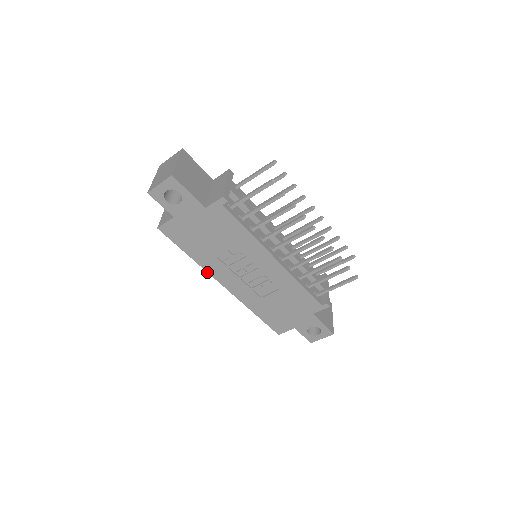
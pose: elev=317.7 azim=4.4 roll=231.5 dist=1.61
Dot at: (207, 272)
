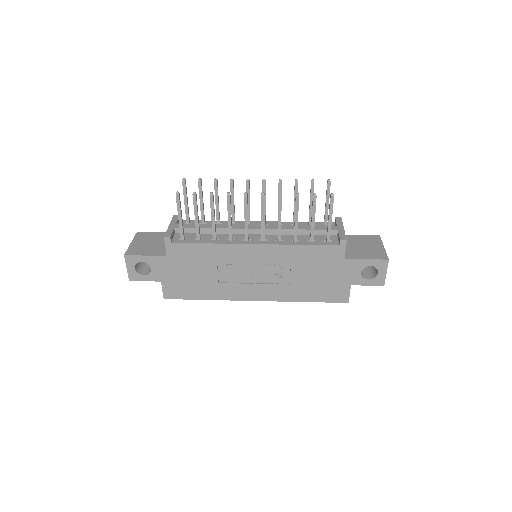
Dot at: (230, 300)
